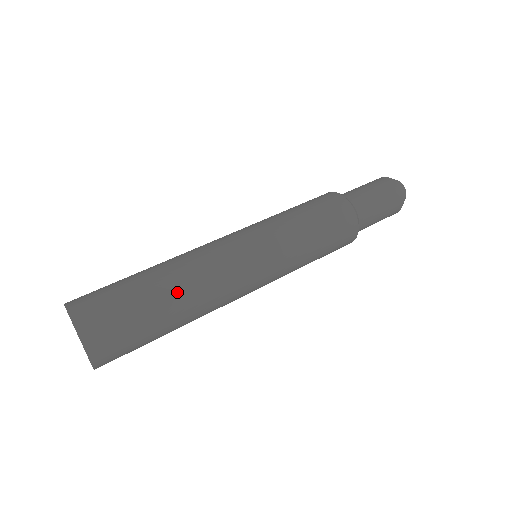
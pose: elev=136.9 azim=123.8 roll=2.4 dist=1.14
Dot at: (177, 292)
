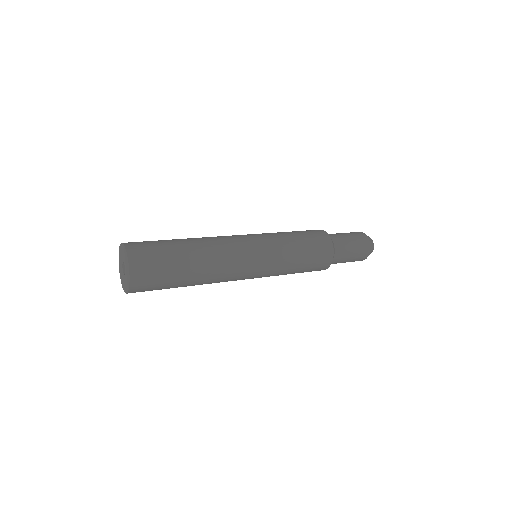
Dot at: (197, 250)
